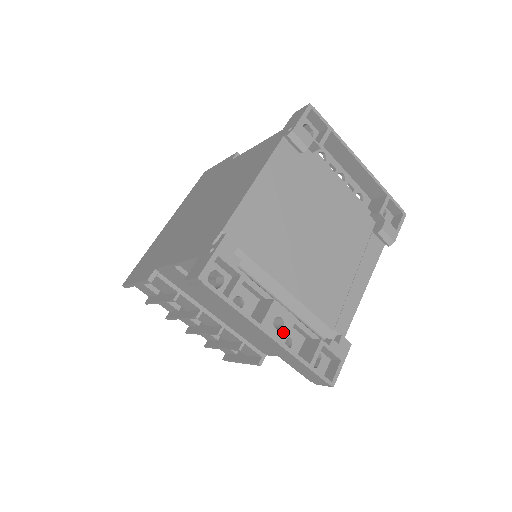
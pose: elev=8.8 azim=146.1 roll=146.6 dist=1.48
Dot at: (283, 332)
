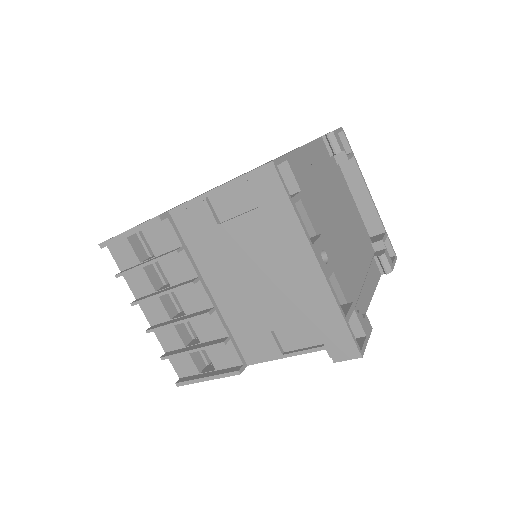
Dot at: (327, 268)
